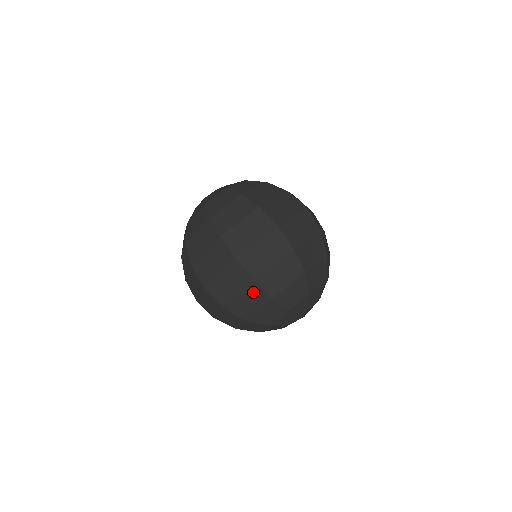
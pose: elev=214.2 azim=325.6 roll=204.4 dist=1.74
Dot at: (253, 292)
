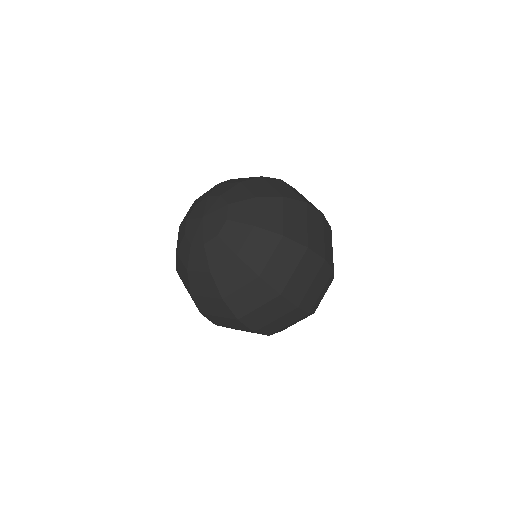
Dot at: (302, 318)
